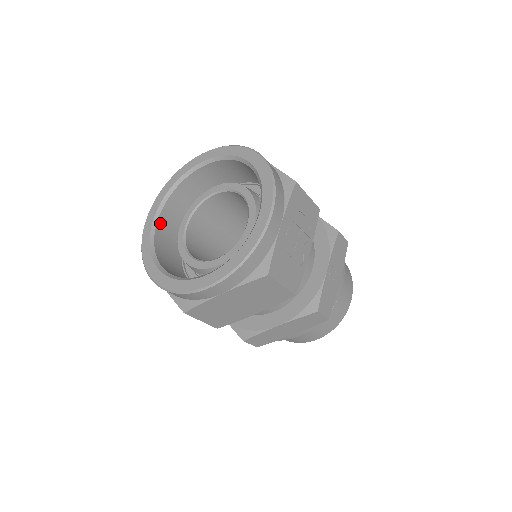
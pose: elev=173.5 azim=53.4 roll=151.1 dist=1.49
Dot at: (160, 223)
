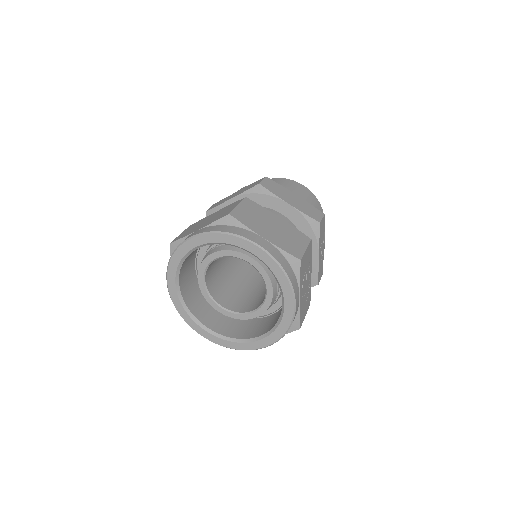
Dot at: (182, 289)
